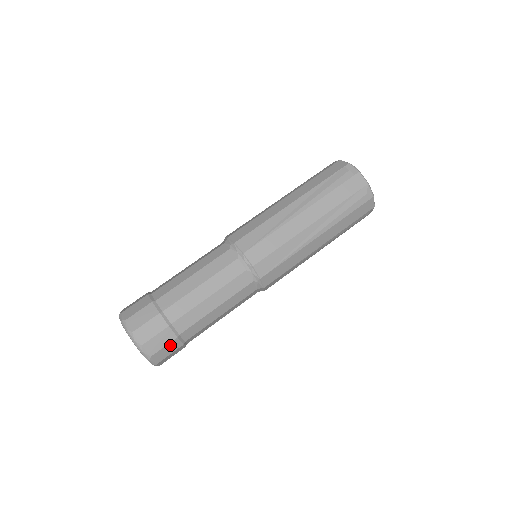
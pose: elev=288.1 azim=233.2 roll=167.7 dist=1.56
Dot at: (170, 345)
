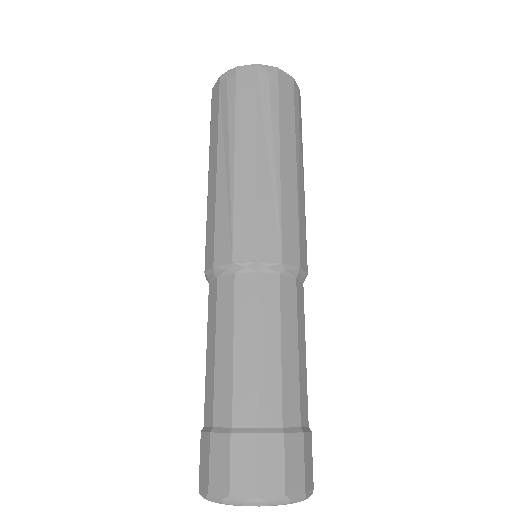
Dot at: (288, 453)
